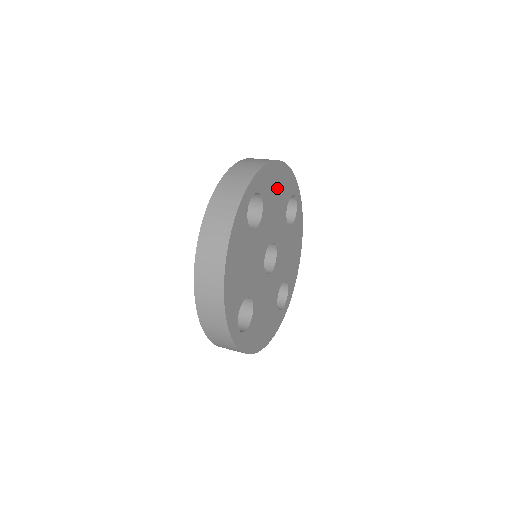
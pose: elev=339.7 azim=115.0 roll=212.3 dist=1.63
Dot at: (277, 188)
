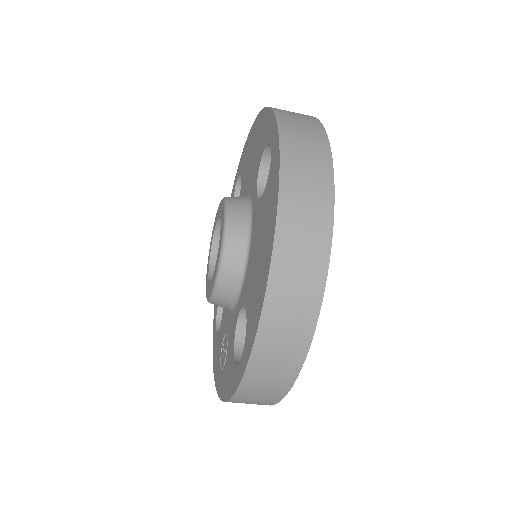
Dot at: occluded
